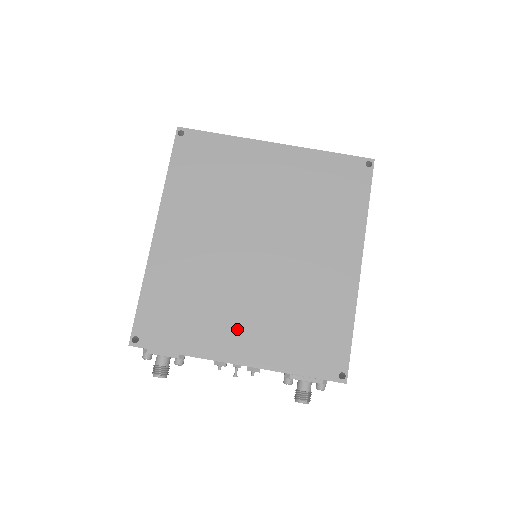
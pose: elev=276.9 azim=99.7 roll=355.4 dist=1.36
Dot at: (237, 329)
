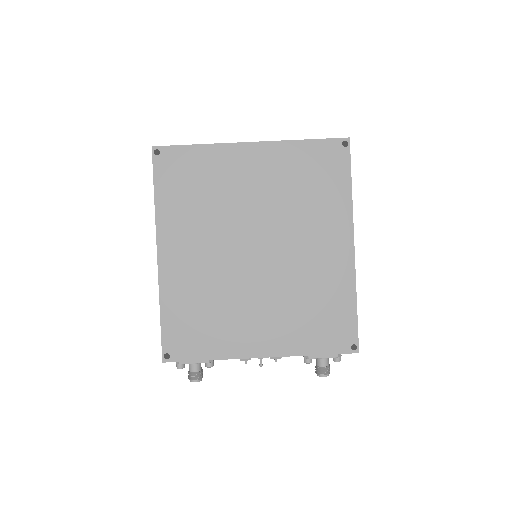
Dot at: (254, 327)
